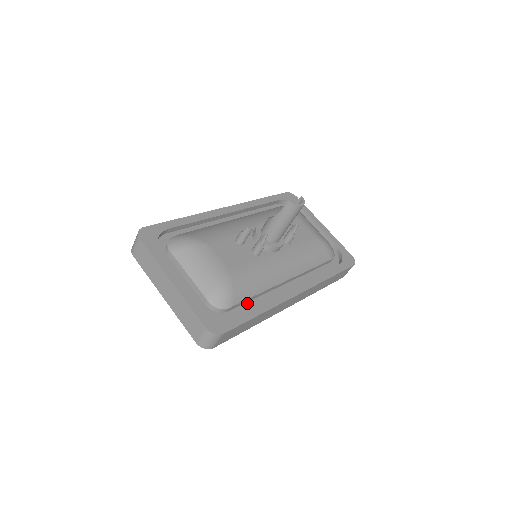
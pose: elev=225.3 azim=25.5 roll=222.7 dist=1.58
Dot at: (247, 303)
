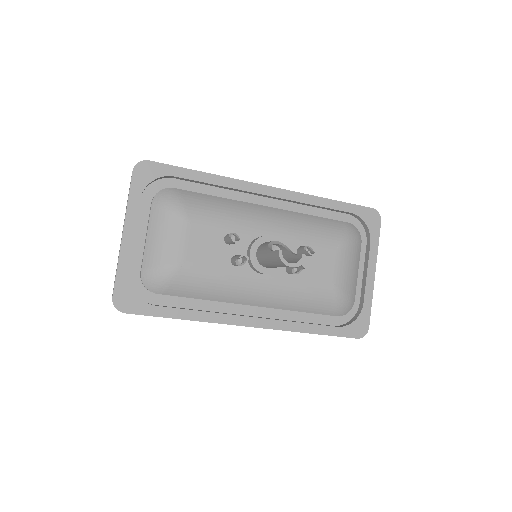
Dot at: (186, 298)
